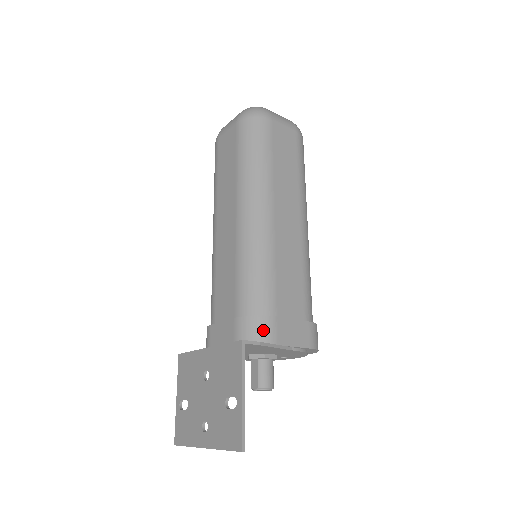
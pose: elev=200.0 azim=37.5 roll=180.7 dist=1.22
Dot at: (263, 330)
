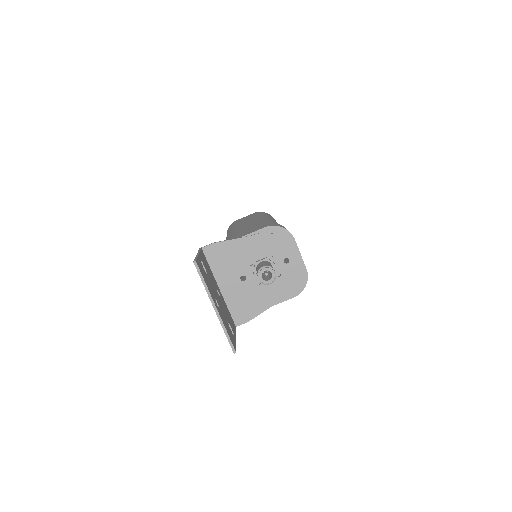
Dot at: occluded
